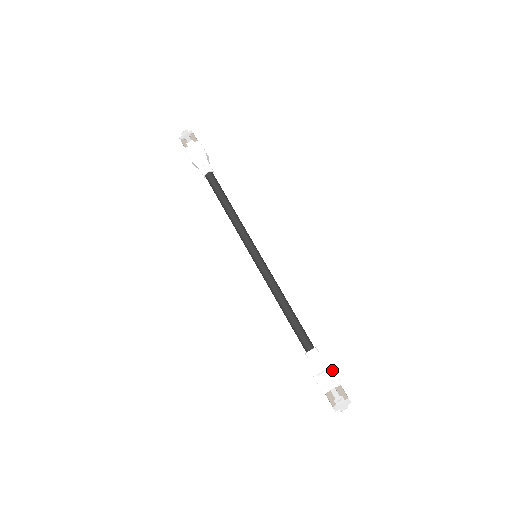
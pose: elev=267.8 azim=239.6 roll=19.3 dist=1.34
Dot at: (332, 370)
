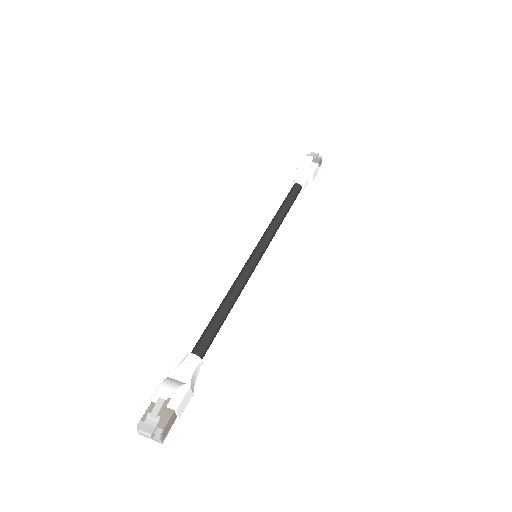
Dot at: (186, 388)
